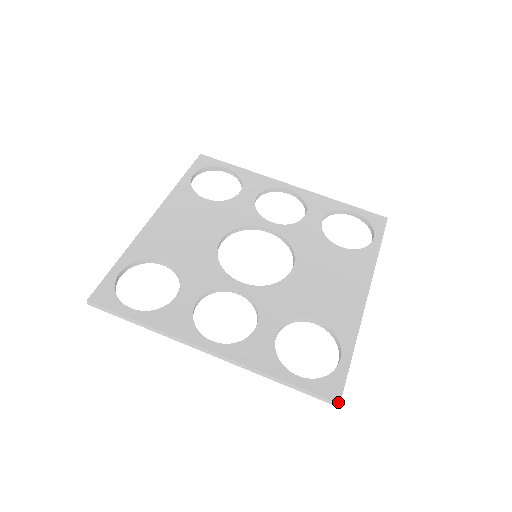
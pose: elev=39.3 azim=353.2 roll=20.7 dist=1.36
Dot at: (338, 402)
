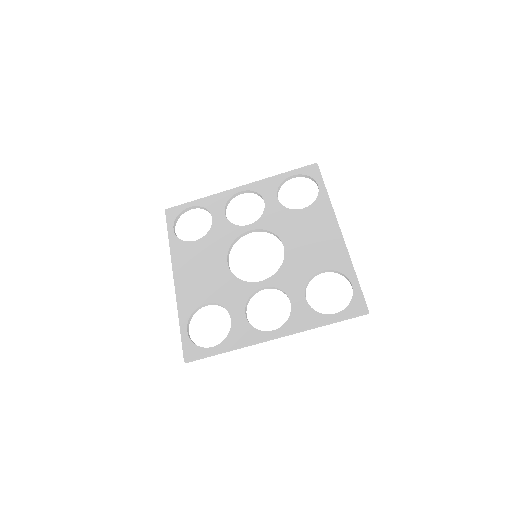
Dot at: (367, 312)
